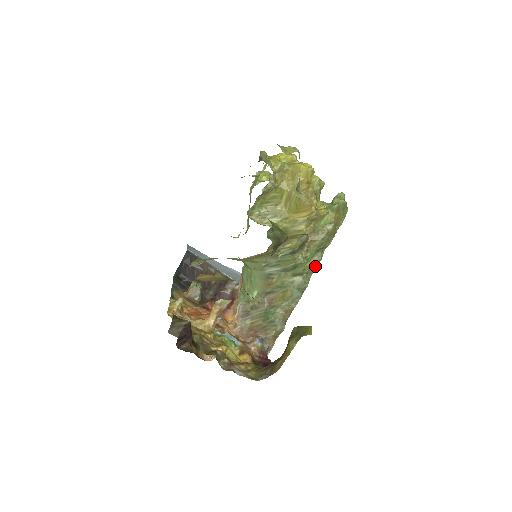
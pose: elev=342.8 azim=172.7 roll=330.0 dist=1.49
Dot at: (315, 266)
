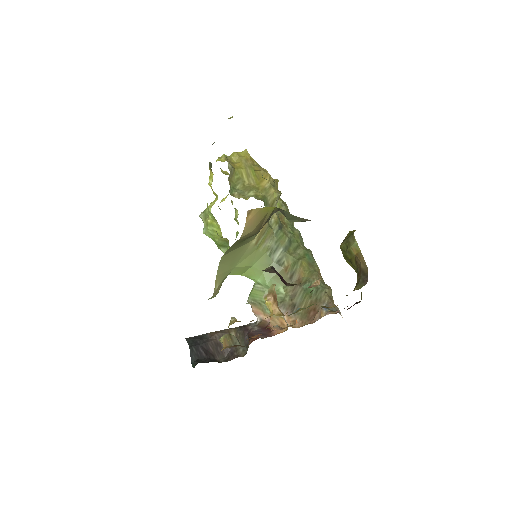
Dot at: (301, 238)
